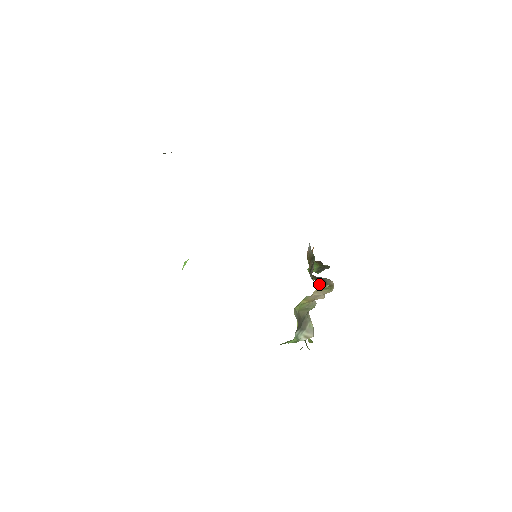
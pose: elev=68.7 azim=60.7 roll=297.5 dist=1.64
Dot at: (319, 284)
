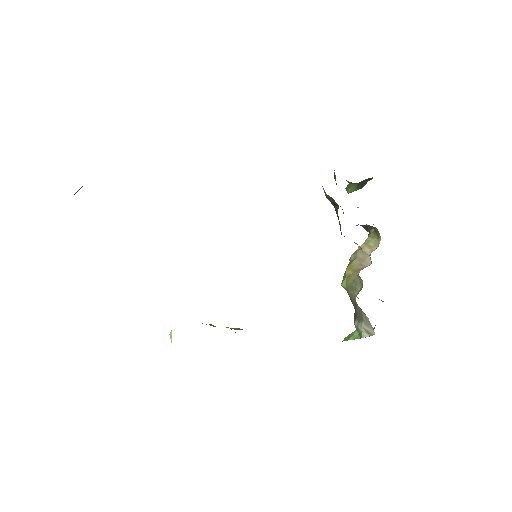
Dot at: occluded
